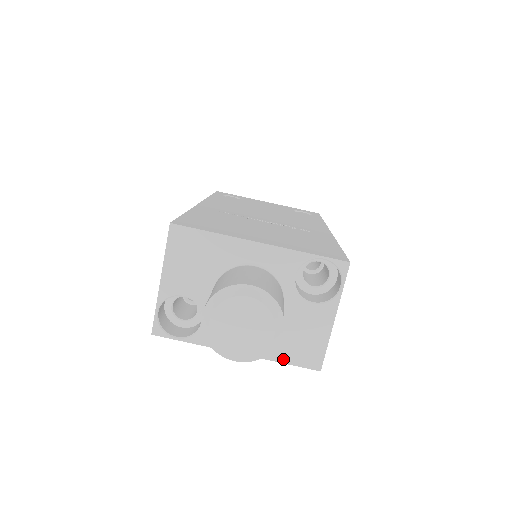
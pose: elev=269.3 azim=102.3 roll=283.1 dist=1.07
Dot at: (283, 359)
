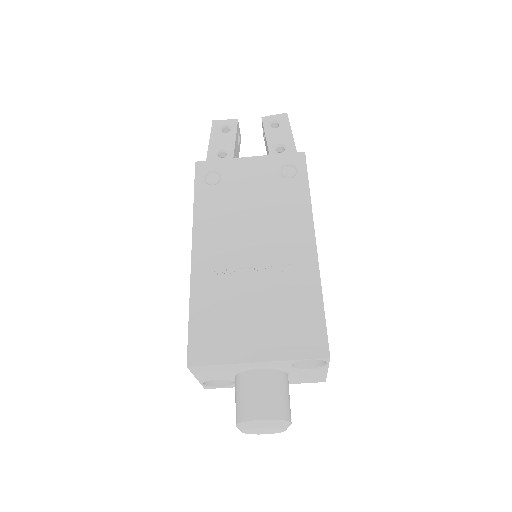
Dot at: (298, 383)
